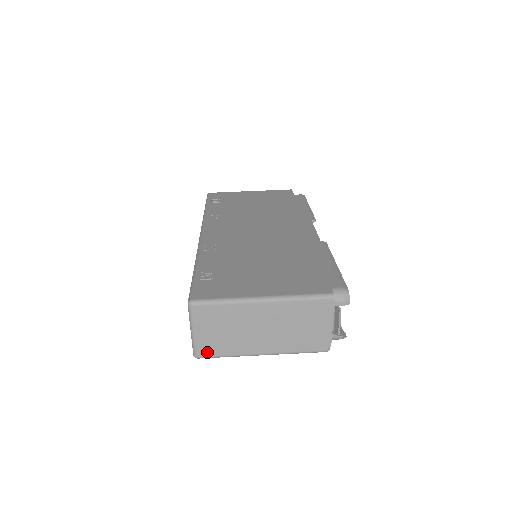
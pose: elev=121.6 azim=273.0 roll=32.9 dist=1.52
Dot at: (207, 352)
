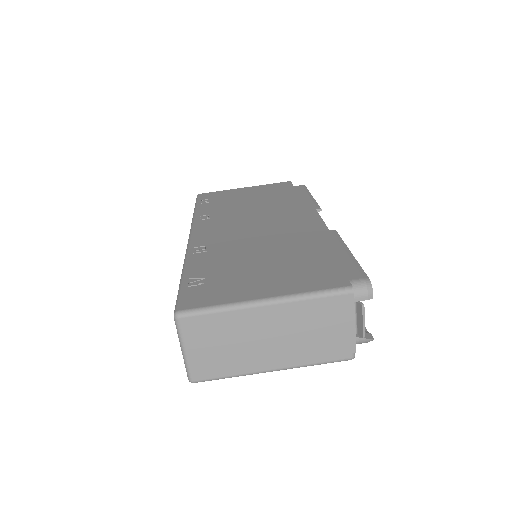
Dot at: (204, 374)
